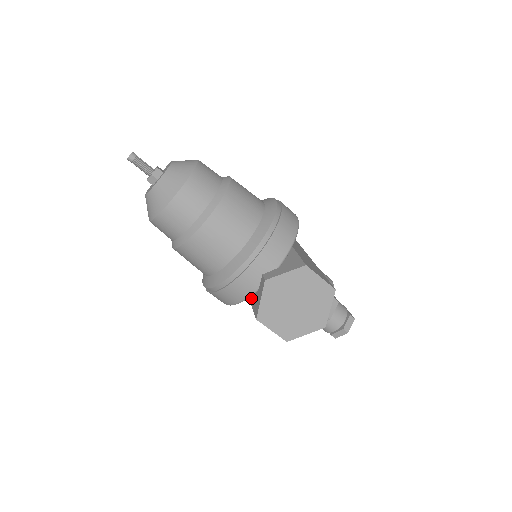
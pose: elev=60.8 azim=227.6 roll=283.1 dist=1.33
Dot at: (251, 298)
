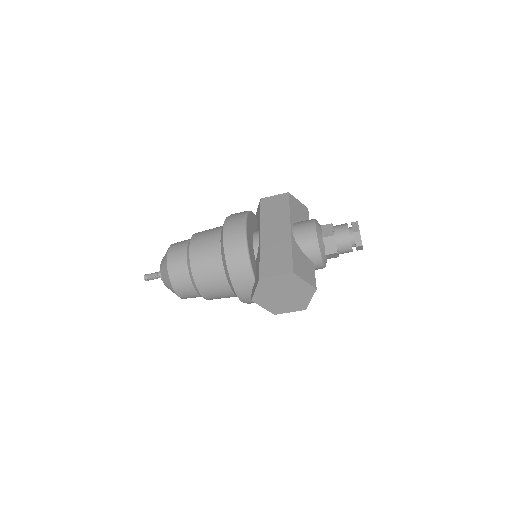
Dot at: occluded
